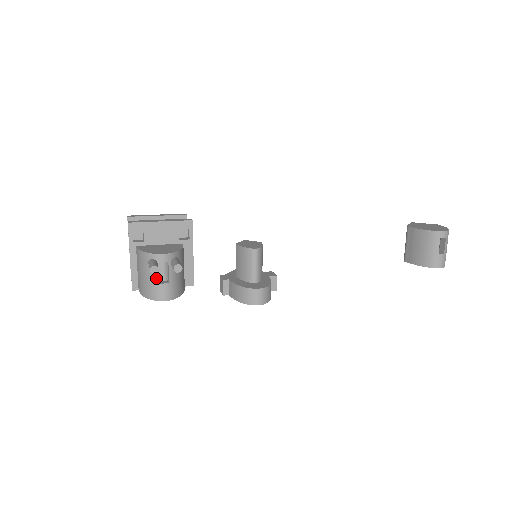
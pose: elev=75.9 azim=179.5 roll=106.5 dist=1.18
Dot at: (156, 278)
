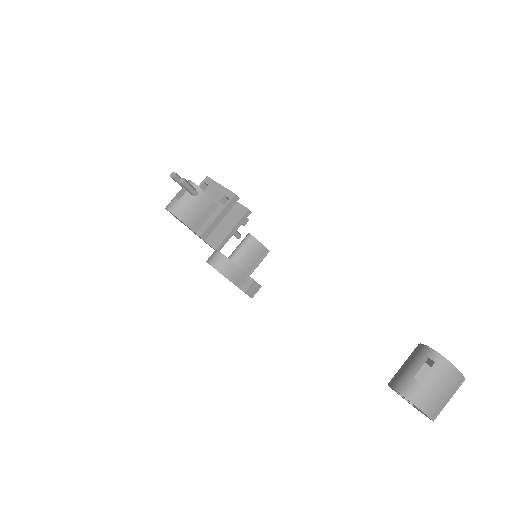
Dot at: (177, 194)
